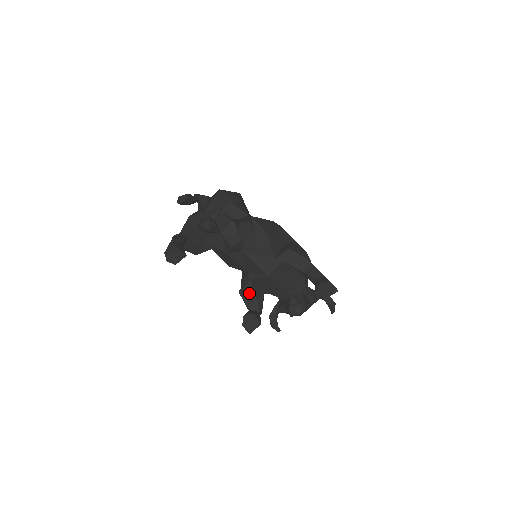
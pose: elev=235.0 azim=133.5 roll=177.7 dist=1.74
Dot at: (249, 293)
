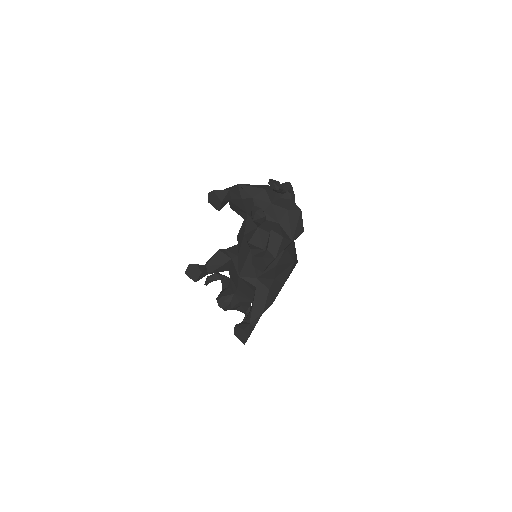
Dot at: (220, 260)
